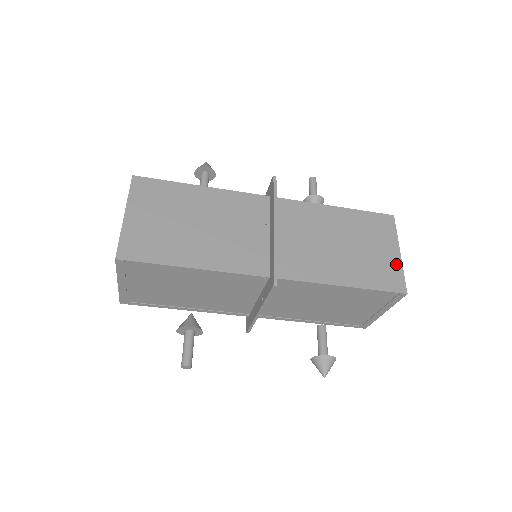
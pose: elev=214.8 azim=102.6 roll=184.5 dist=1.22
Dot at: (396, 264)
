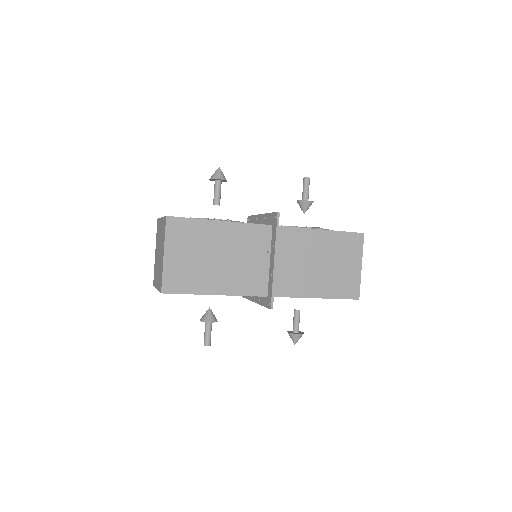
Dot at: (357, 277)
